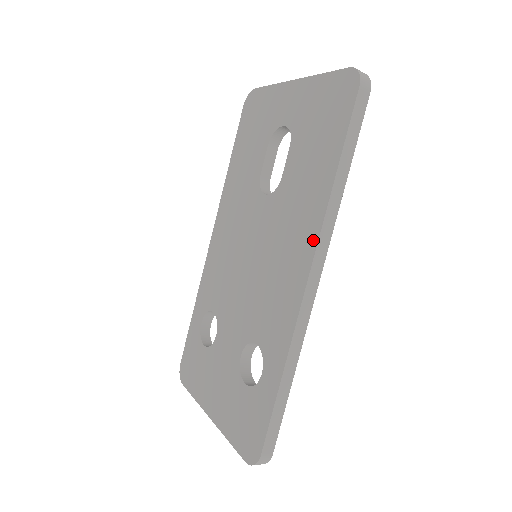
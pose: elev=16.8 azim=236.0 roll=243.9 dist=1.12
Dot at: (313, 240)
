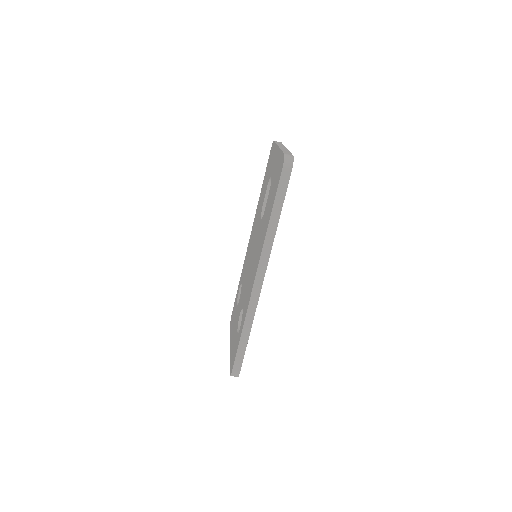
Dot at: (259, 257)
